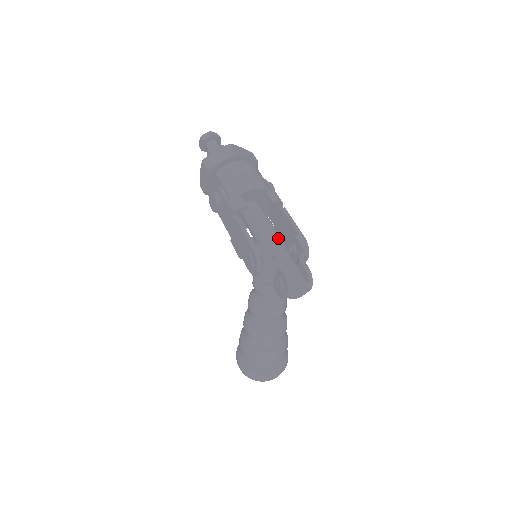
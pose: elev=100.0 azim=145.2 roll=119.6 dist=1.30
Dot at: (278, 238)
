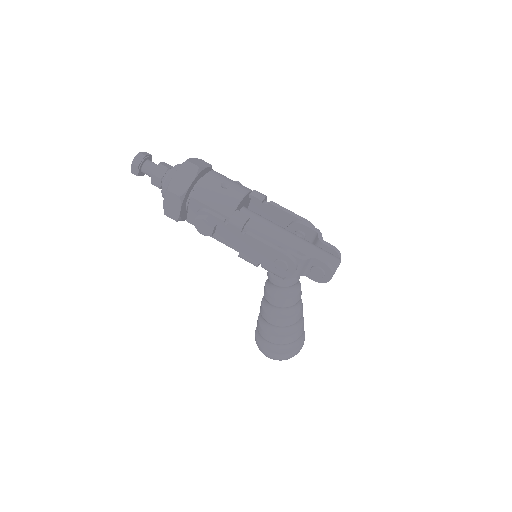
Dot at: (289, 232)
